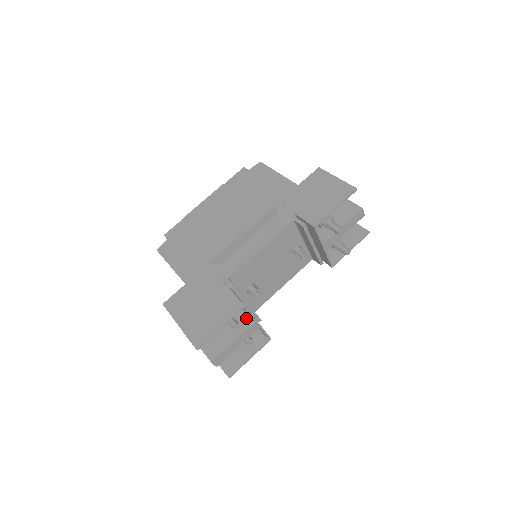
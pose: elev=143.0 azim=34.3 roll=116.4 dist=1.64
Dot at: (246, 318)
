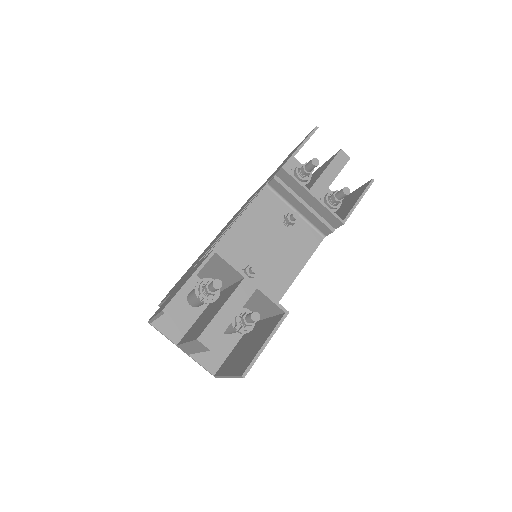
Dot at: (237, 284)
